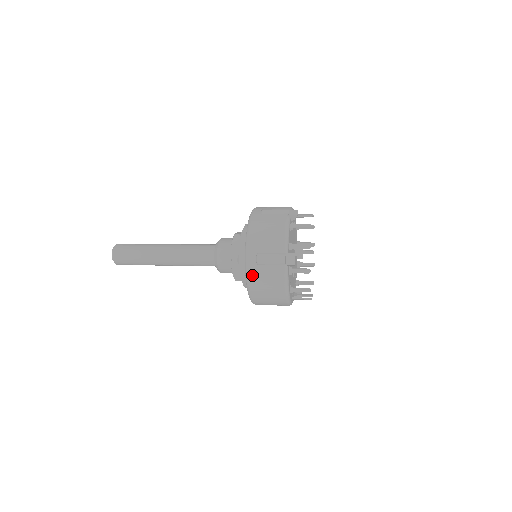
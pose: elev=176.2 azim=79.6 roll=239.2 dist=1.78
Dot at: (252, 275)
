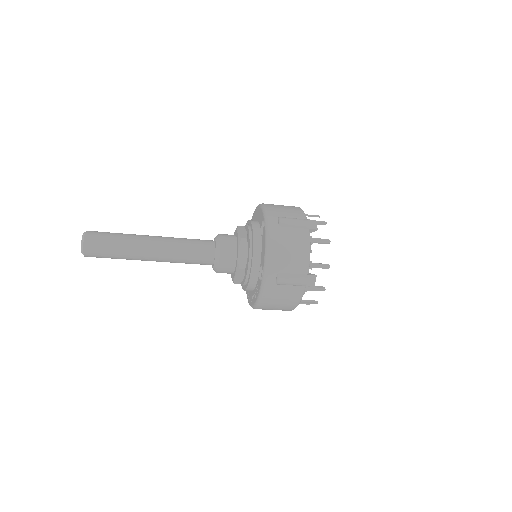
Dot at: (268, 293)
